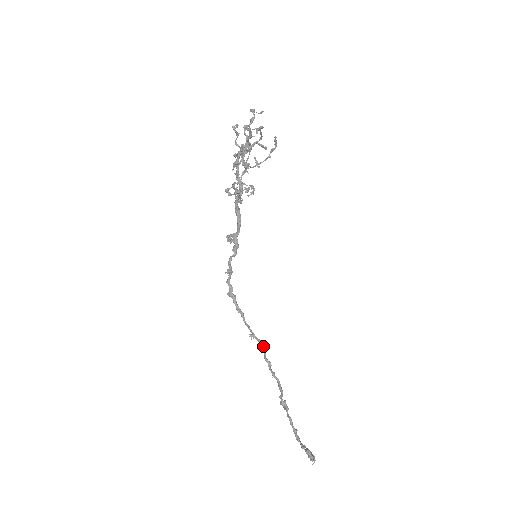
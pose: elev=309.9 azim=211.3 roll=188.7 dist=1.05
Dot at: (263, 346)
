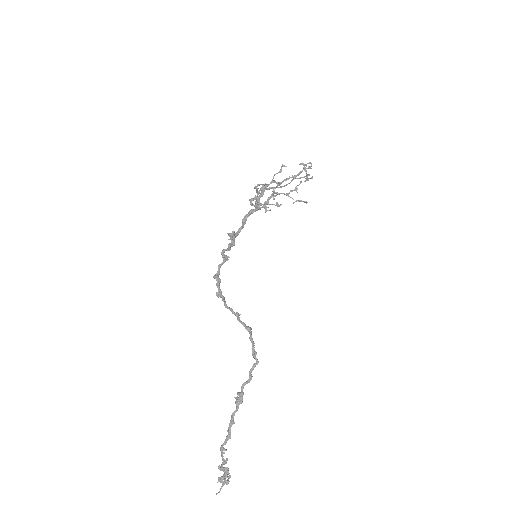
Dot at: (249, 327)
